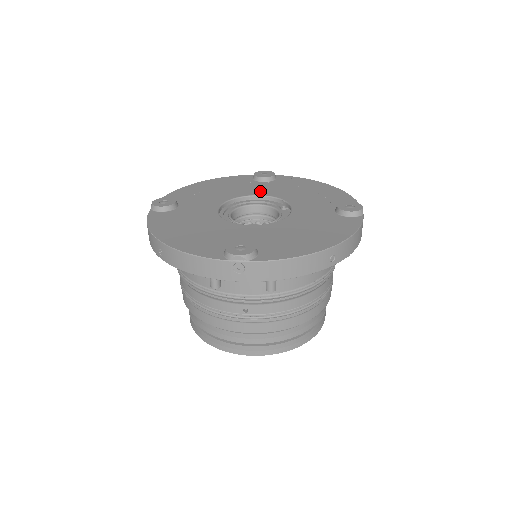
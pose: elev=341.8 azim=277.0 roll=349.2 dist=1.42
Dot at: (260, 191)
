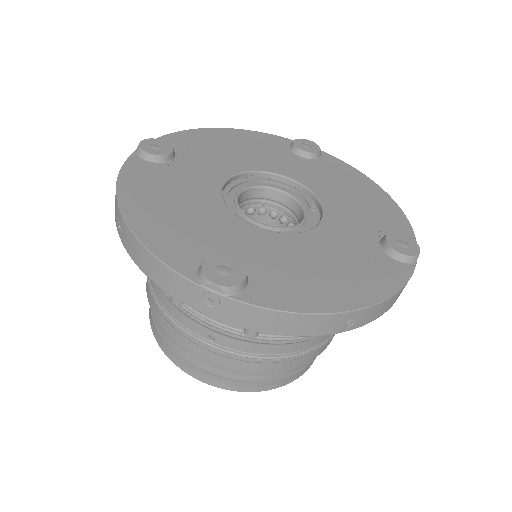
Dot at: (292, 171)
